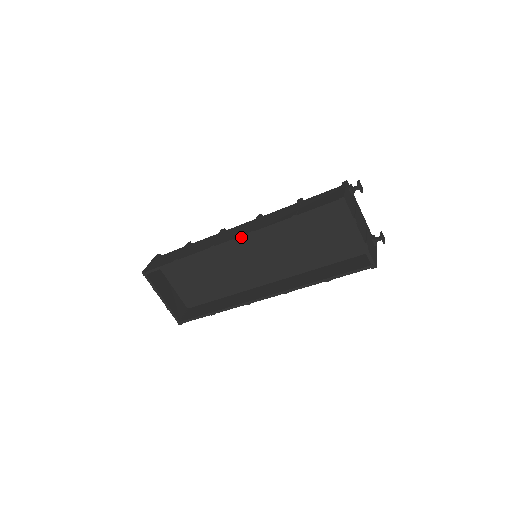
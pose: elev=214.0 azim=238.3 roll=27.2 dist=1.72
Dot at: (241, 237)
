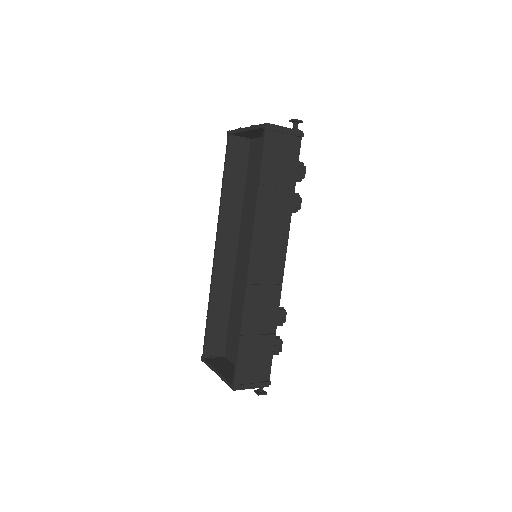
Dot at: (216, 238)
